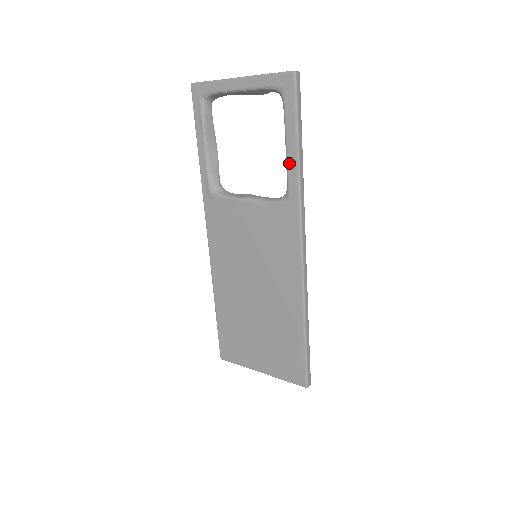
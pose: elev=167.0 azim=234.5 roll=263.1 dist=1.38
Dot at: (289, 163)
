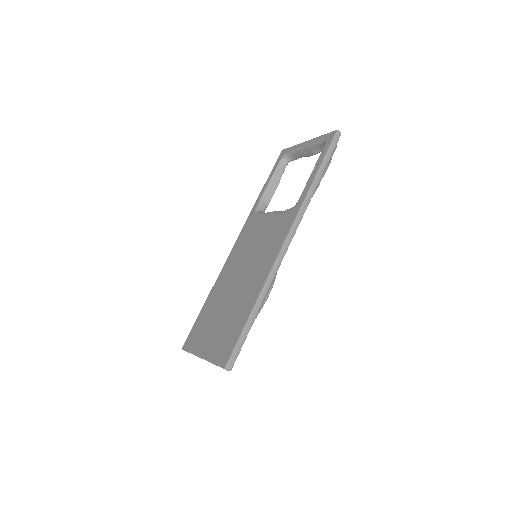
Dot at: (308, 182)
